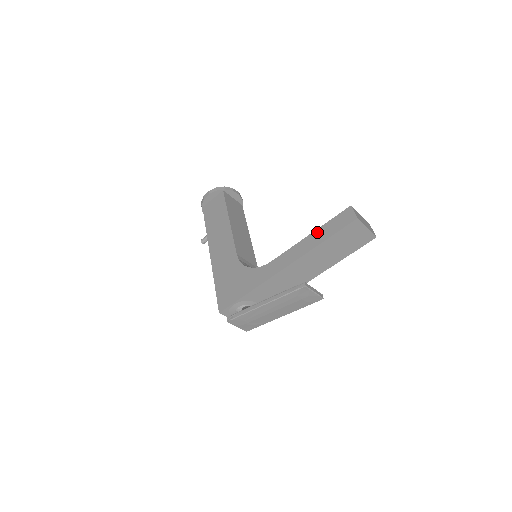
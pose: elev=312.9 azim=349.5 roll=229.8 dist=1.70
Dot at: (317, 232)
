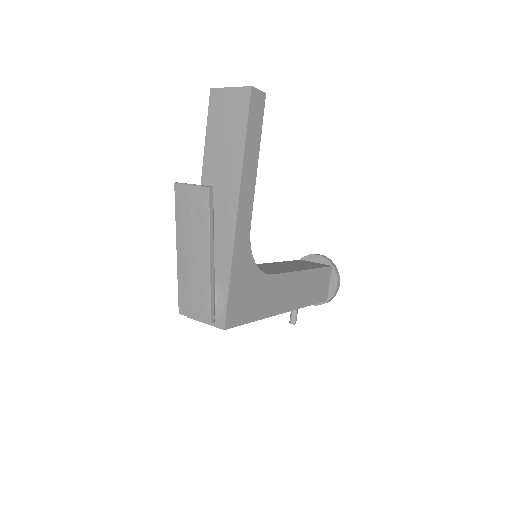
Dot at: occluded
